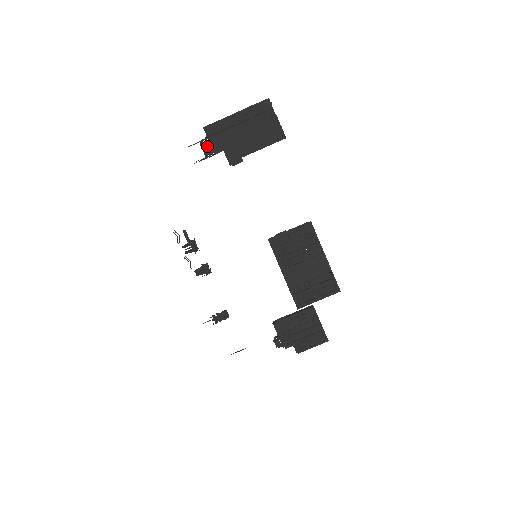
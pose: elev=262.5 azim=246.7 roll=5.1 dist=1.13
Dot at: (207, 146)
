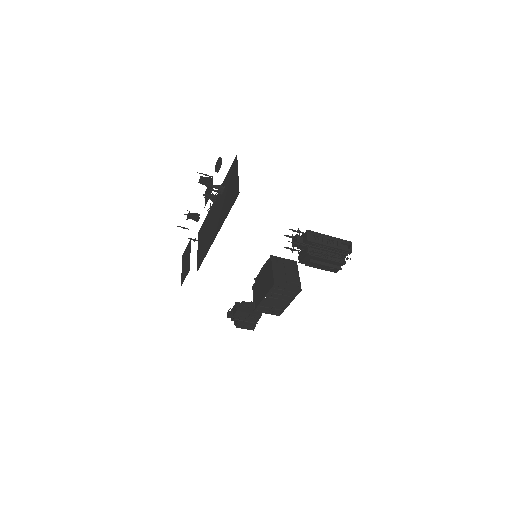
Dot at: (298, 244)
